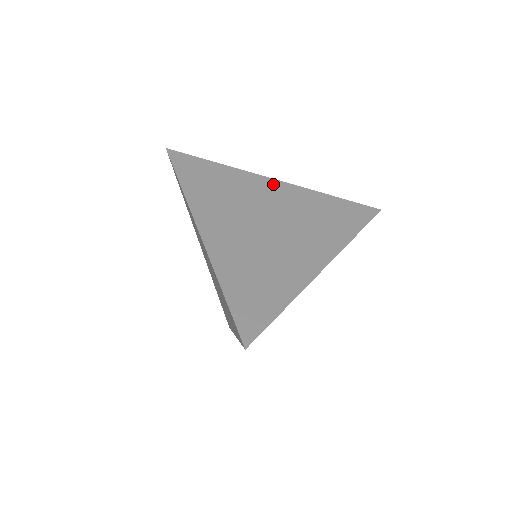
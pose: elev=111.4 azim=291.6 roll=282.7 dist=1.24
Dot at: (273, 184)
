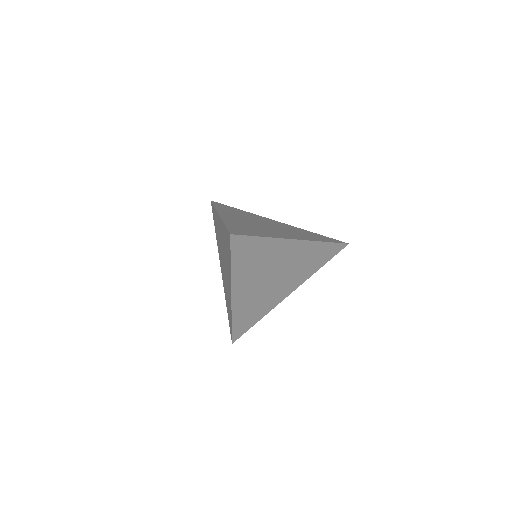
Dot at: (274, 221)
